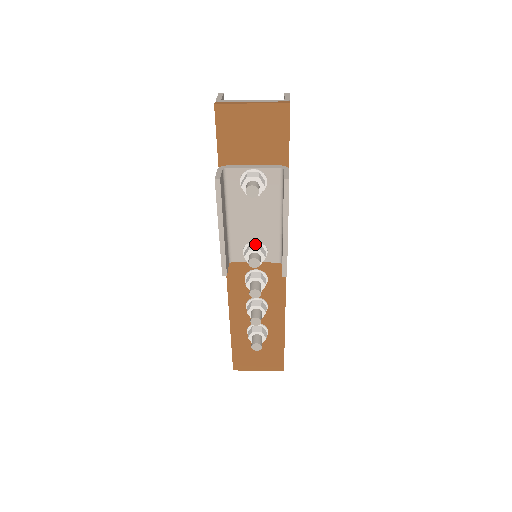
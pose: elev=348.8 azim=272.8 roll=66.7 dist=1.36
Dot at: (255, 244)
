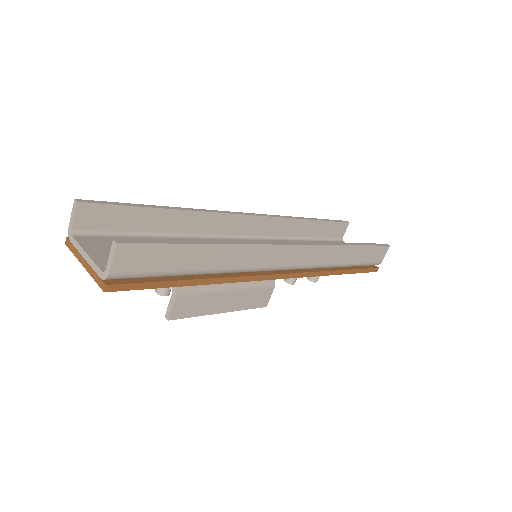
Dot at: occluded
